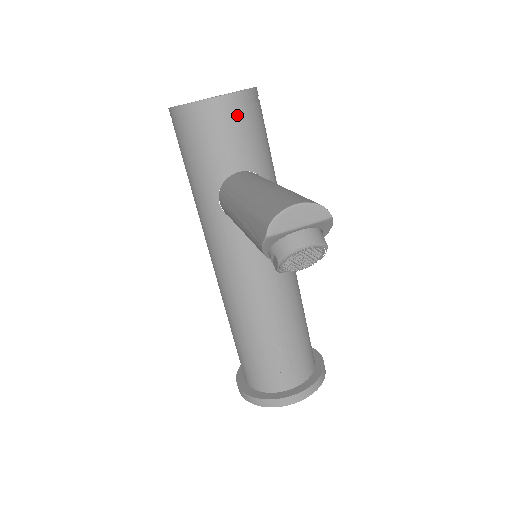
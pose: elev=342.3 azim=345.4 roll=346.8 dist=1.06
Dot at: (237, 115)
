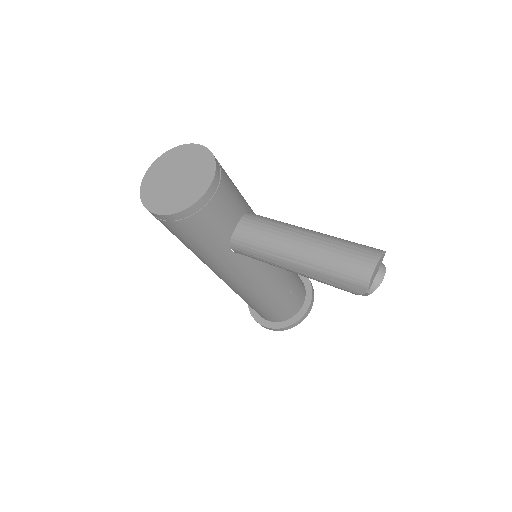
Dot at: (222, 189)
